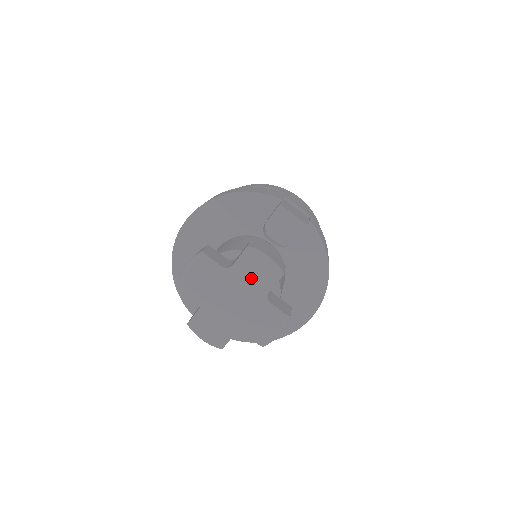
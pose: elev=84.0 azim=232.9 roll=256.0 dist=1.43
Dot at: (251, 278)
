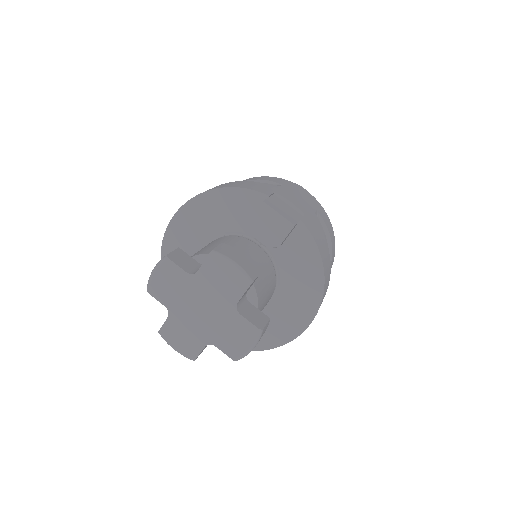
Dot at: (217, 286)
